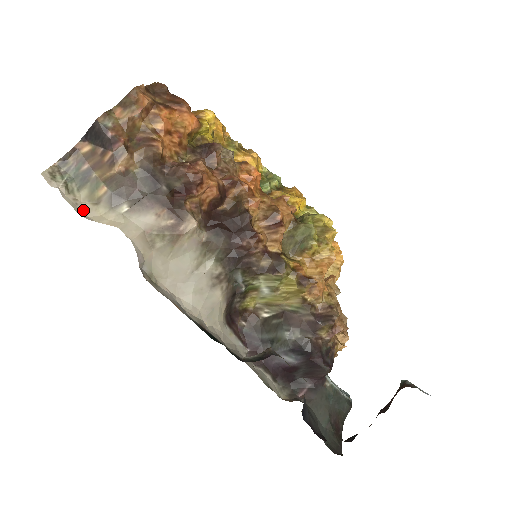
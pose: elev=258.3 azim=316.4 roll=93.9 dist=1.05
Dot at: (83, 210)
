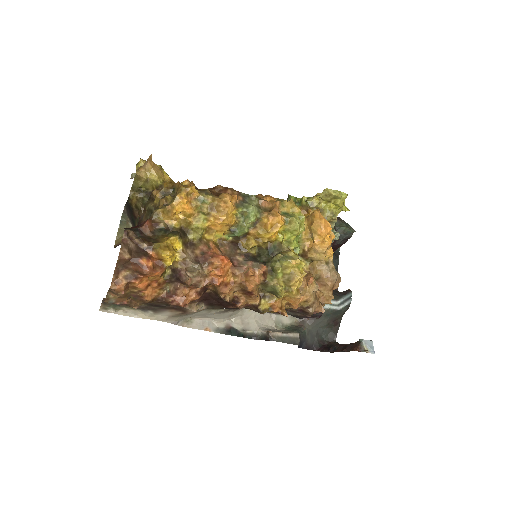
Dot at: (131, 313)
